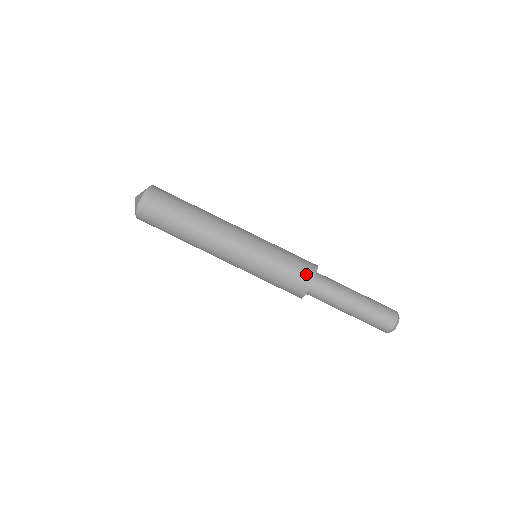
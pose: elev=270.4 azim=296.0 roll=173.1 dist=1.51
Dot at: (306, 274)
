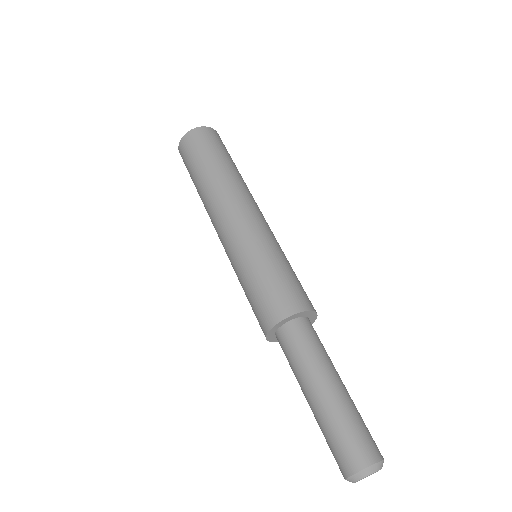
Dot at: (300, 300)
